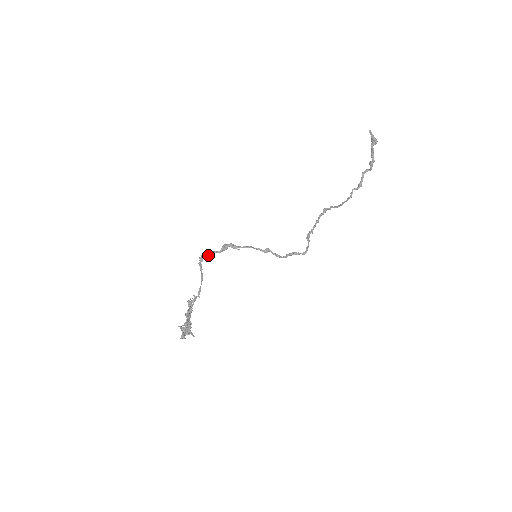
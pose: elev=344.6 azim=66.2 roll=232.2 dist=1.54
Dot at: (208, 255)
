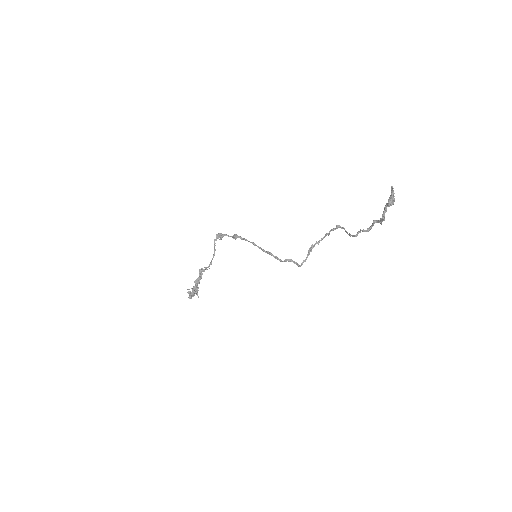
Dot at: (221, 237)
